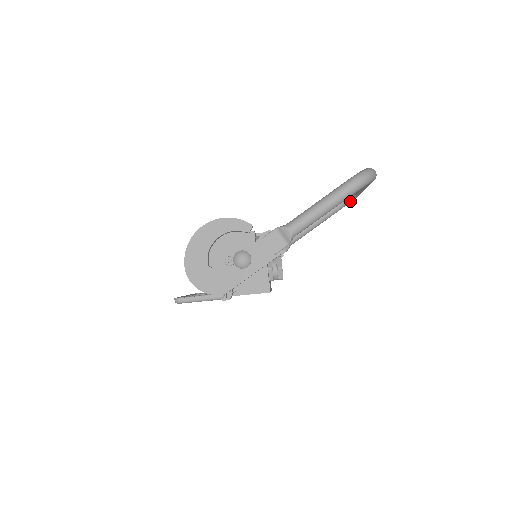
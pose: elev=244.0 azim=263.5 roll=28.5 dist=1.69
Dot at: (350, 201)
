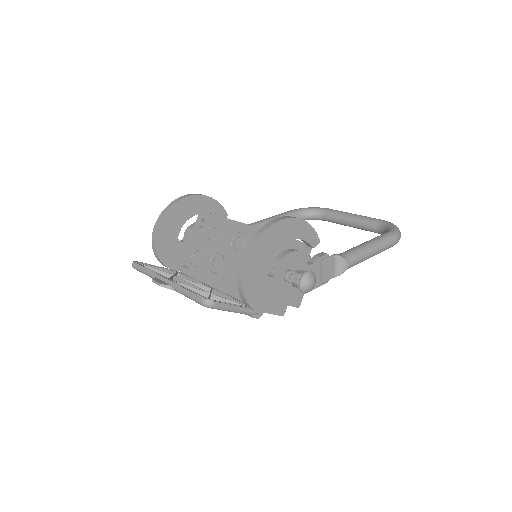
Dot at: (310, 219)
